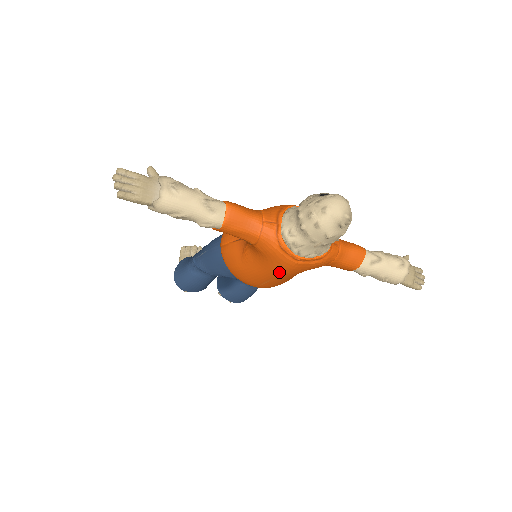
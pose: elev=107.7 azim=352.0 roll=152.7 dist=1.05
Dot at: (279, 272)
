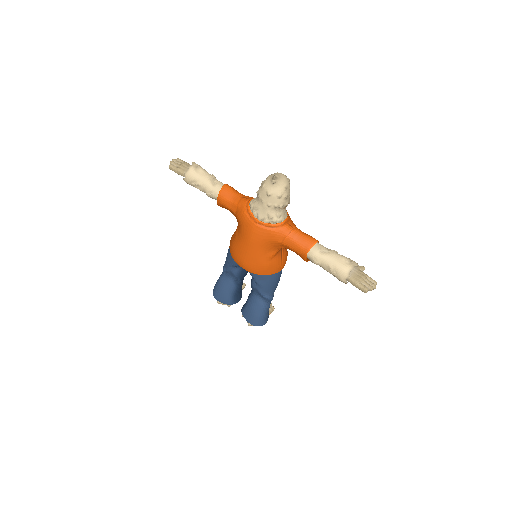
Dot at: (248, 238)
